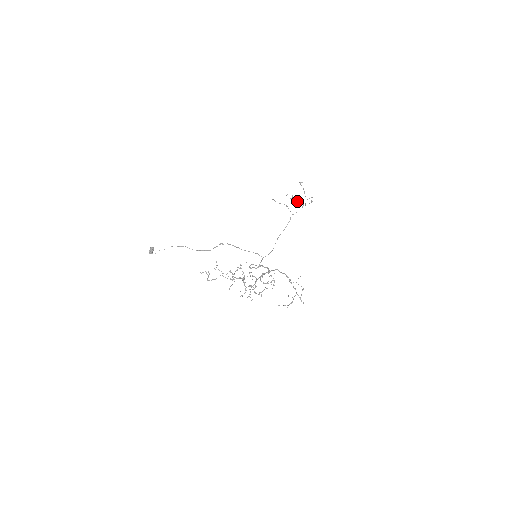
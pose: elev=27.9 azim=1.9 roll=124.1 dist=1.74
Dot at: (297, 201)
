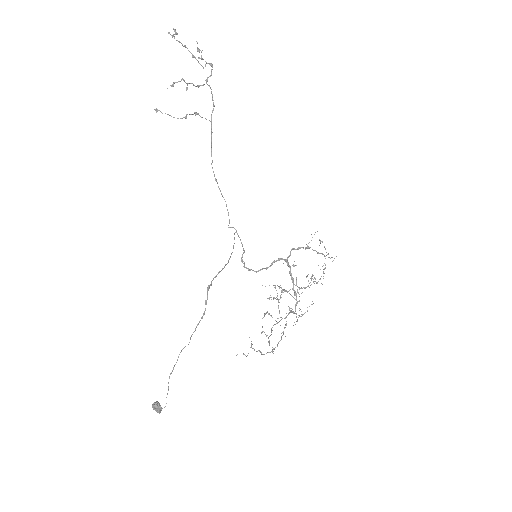
Dot at: (196, 86)
